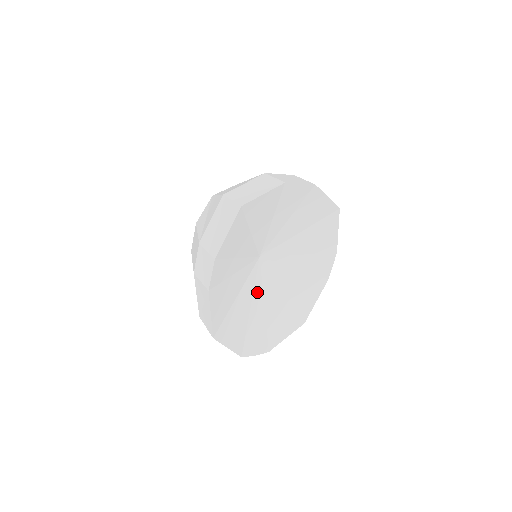
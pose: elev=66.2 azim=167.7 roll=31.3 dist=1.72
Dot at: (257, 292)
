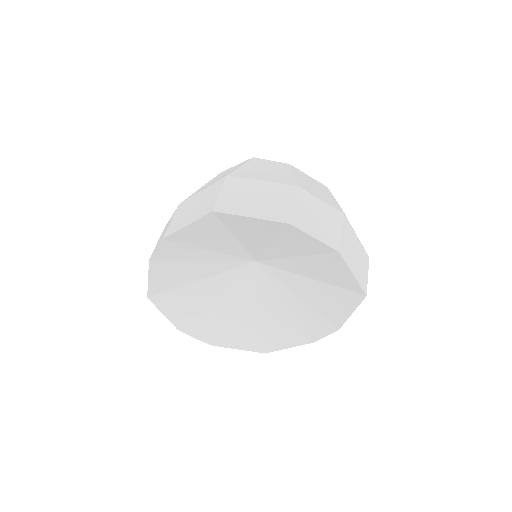
Dot at: (231, 290)
